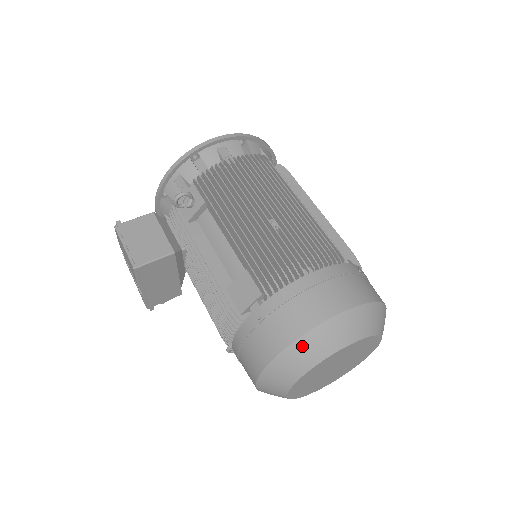
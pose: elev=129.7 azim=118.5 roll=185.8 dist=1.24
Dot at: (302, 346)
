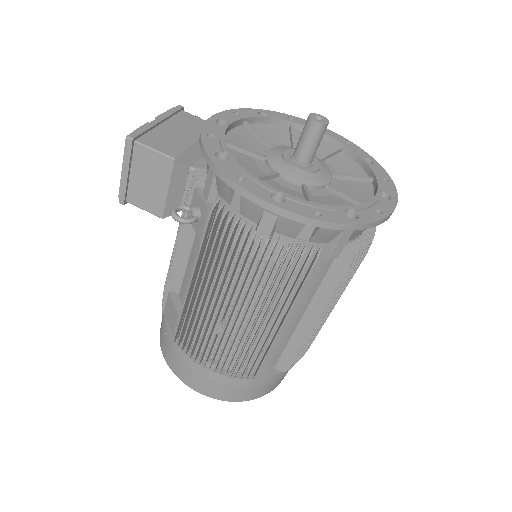
Dot at: occluded
